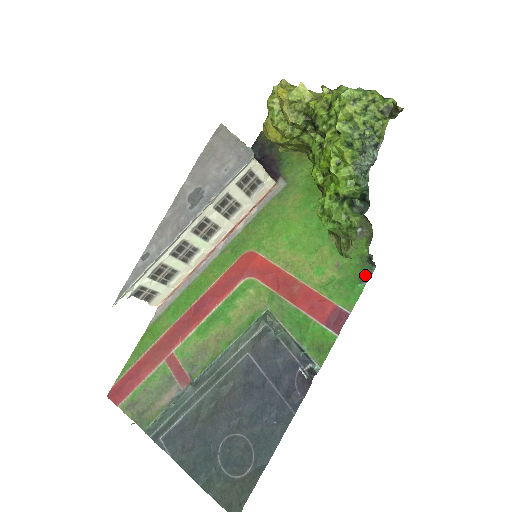
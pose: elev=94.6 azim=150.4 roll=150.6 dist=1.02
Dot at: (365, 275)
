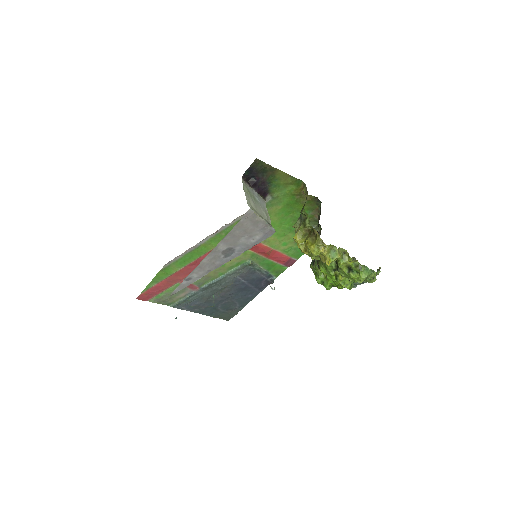
Dot at: occluded
